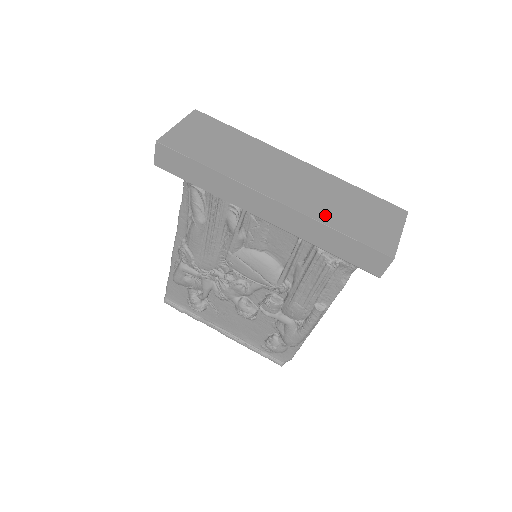
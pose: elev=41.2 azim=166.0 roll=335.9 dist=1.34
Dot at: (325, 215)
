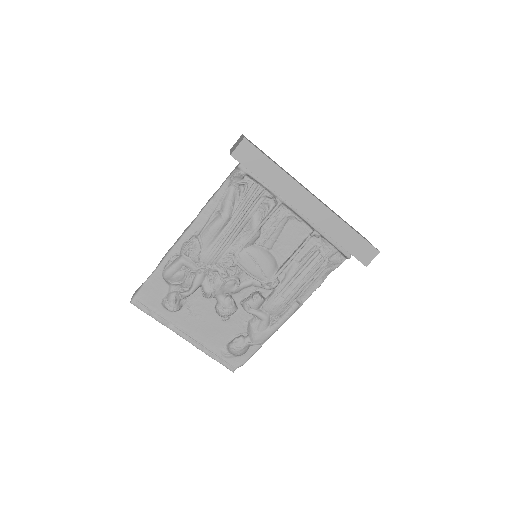
Dot at: occluded
